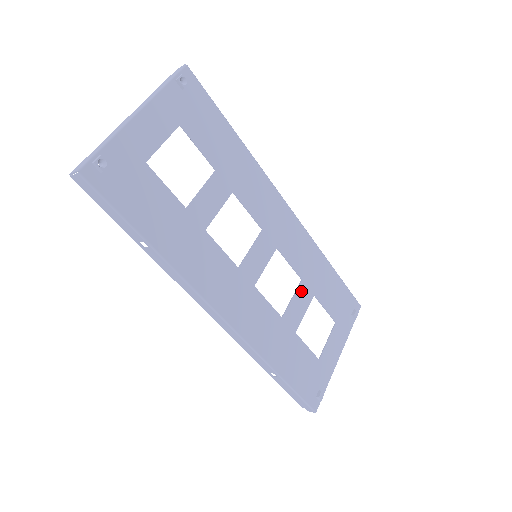
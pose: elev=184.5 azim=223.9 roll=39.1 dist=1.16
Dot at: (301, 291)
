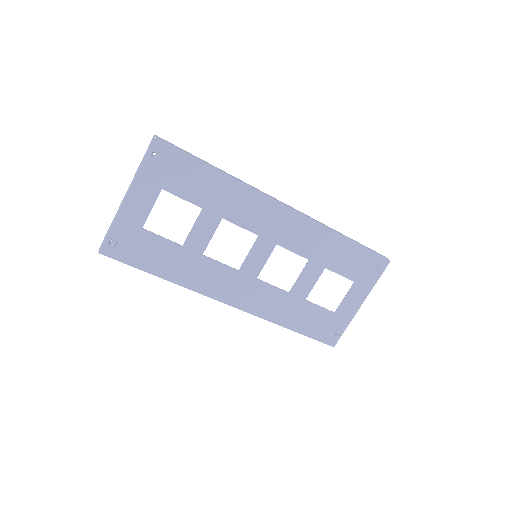
Dot at: (309, 269)
